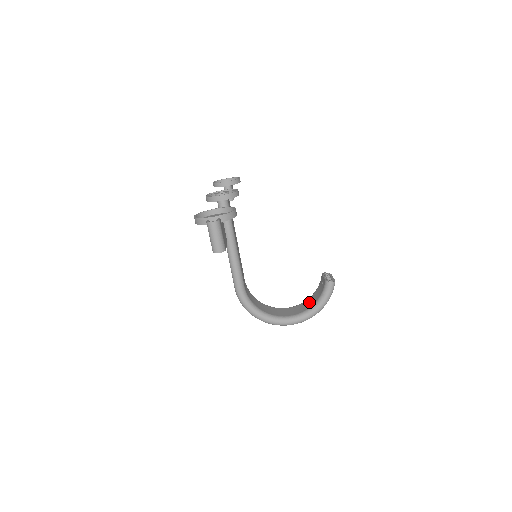
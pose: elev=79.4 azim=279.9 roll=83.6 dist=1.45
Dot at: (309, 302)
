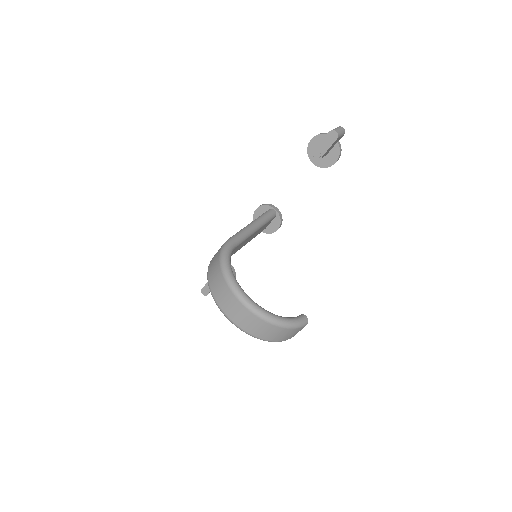
Dot at: occluded
